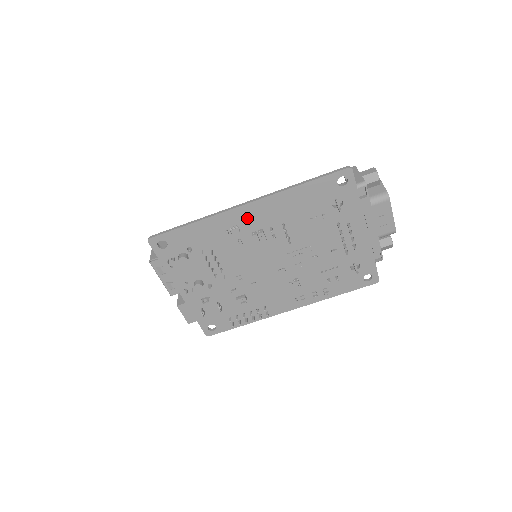
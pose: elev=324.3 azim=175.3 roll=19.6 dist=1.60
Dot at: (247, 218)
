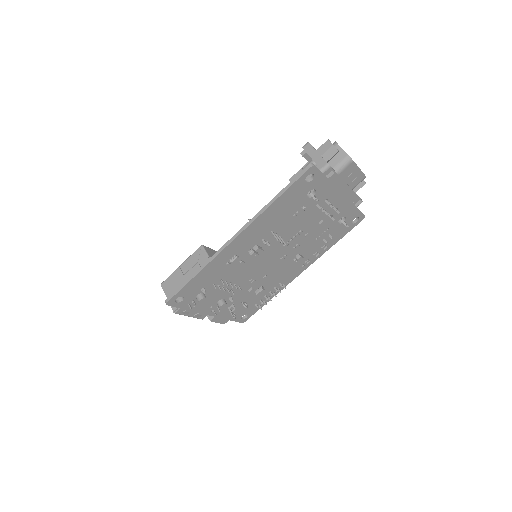
Dot at: (240, 246)
